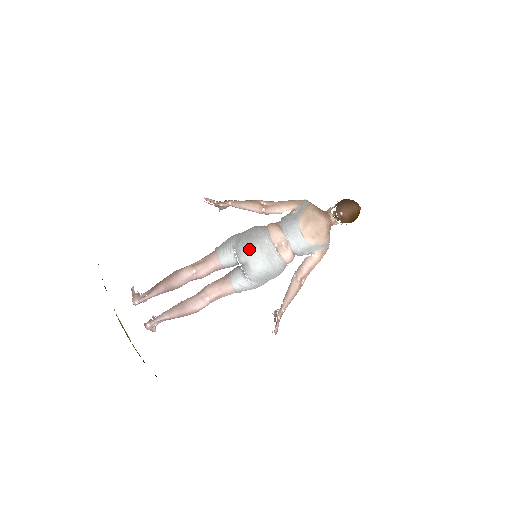
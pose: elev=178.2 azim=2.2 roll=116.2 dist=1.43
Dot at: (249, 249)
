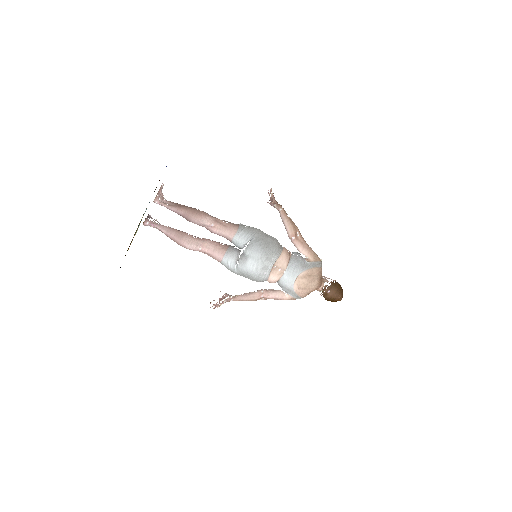
Dot at: (259, 253)
